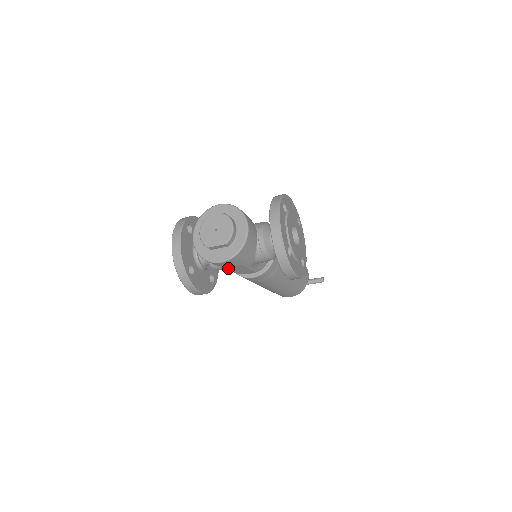
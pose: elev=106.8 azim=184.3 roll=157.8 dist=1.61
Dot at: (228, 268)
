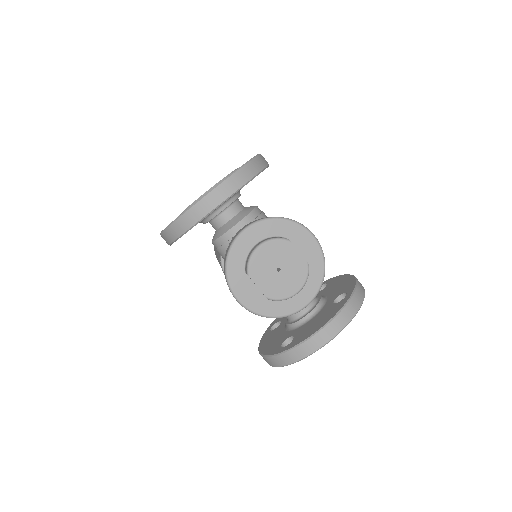
Dot at: occluded
